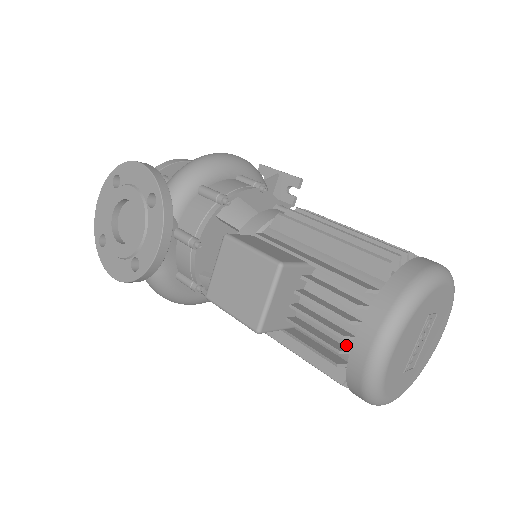
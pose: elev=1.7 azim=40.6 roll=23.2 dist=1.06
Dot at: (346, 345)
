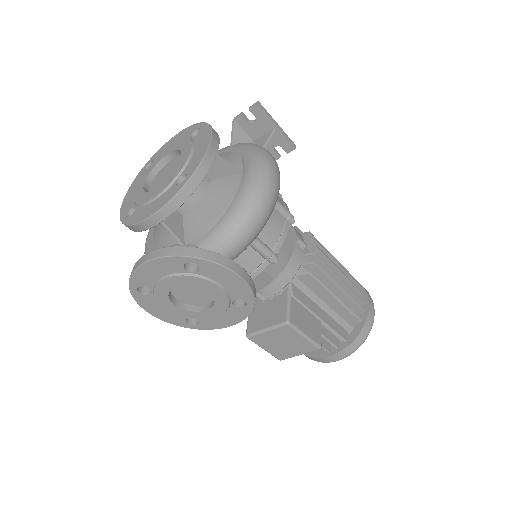
Dot at: occluded
